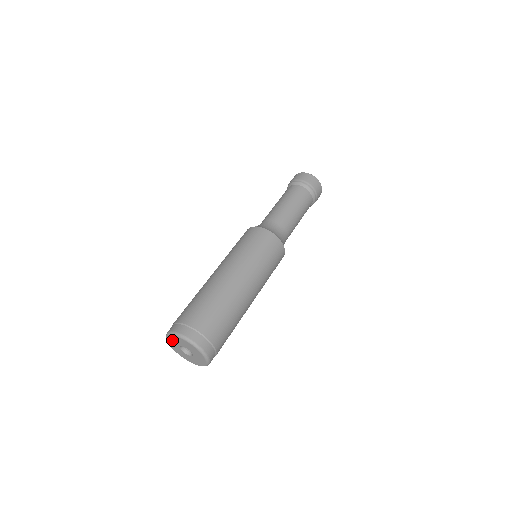
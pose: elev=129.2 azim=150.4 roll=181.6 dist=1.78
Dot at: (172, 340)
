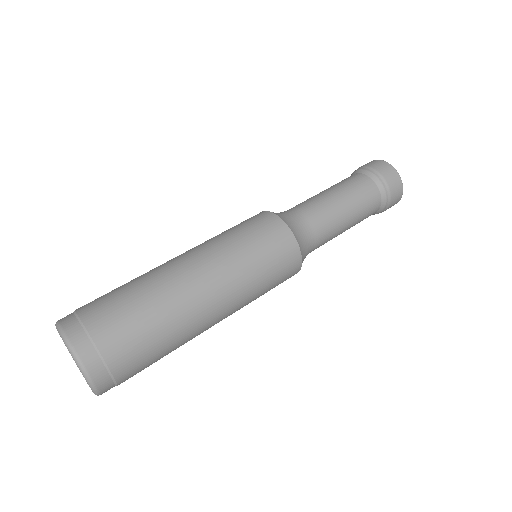
Dot at: occluded
